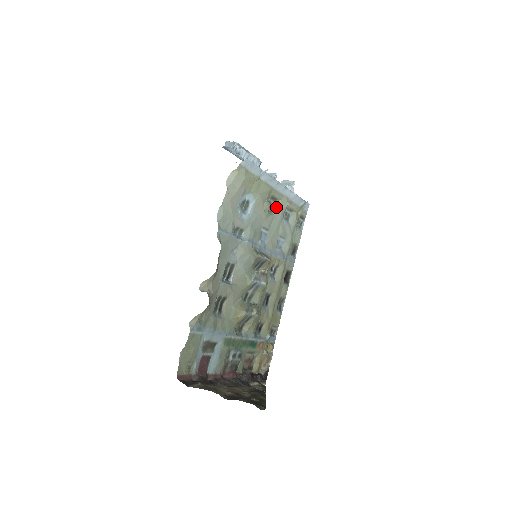
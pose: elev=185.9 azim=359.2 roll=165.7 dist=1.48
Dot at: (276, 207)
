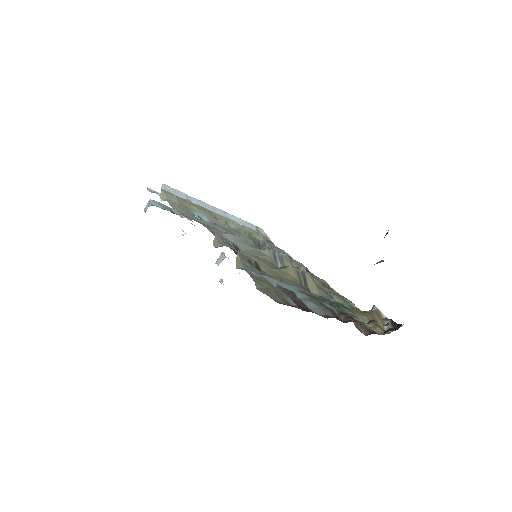
Dot at: occluded
